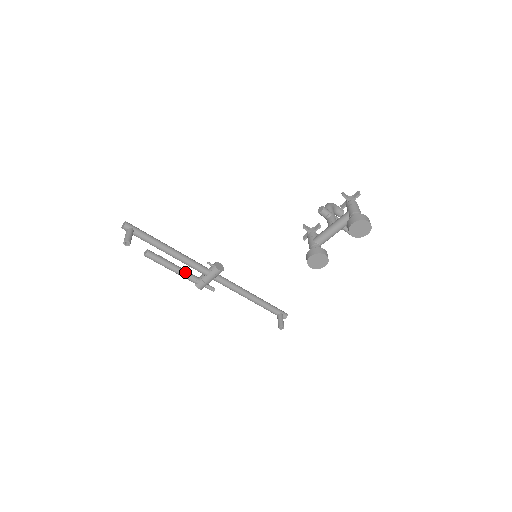
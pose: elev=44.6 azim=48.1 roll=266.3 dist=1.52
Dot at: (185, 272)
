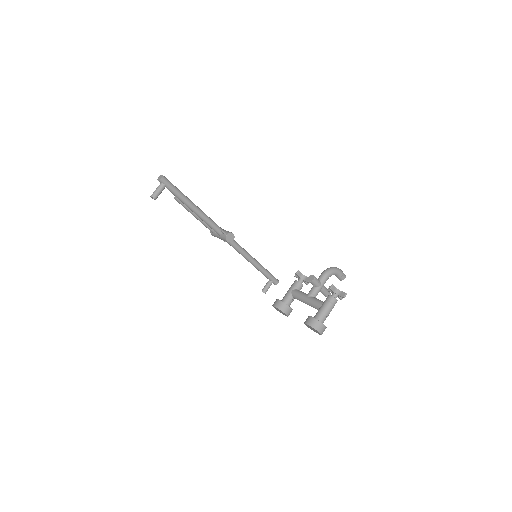
Dot at: (204, 222)
